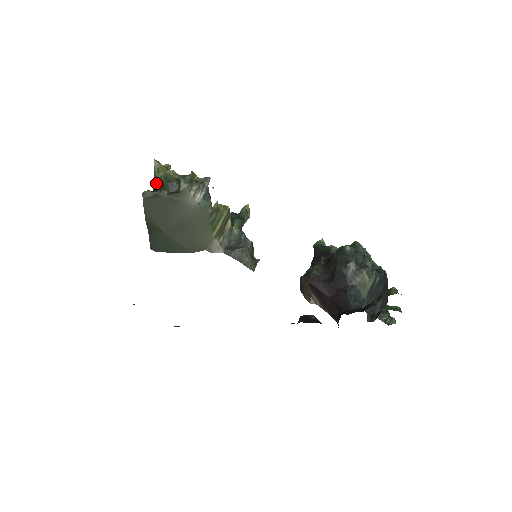
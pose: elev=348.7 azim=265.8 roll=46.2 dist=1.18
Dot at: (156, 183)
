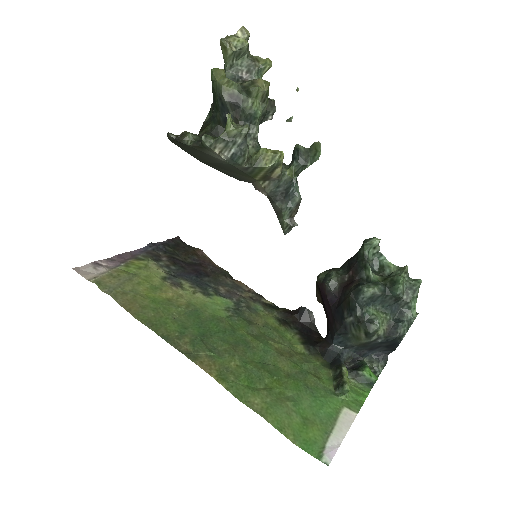
Dot at: (212, 86)
